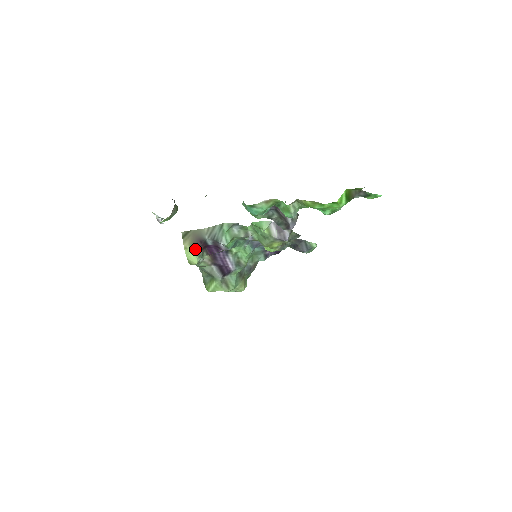
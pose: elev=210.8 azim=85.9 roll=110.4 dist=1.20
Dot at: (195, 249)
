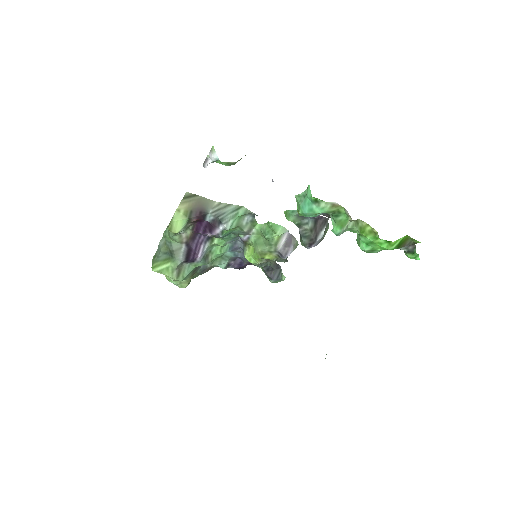
Dot at: (188, 217)
